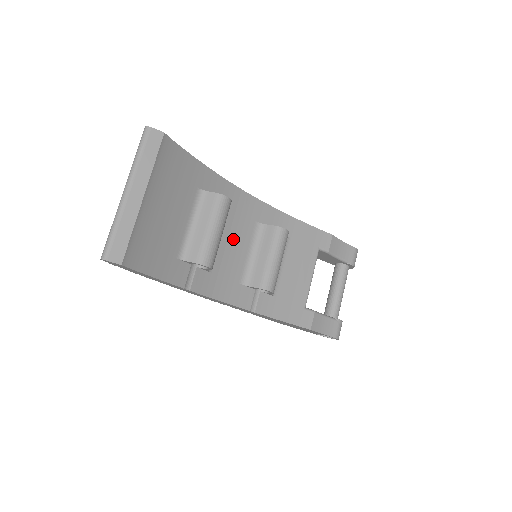
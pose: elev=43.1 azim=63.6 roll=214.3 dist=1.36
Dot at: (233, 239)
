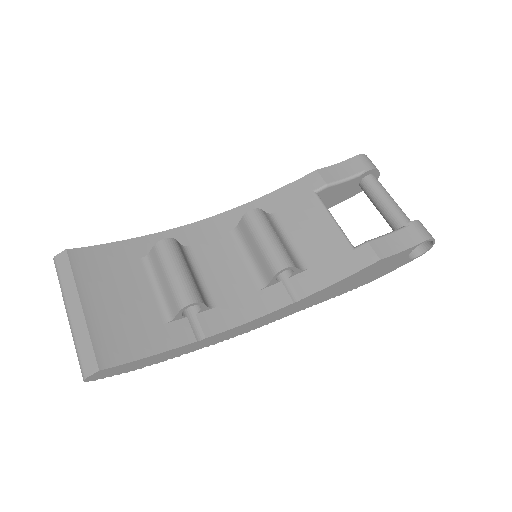
Dot at: (217, 264)
